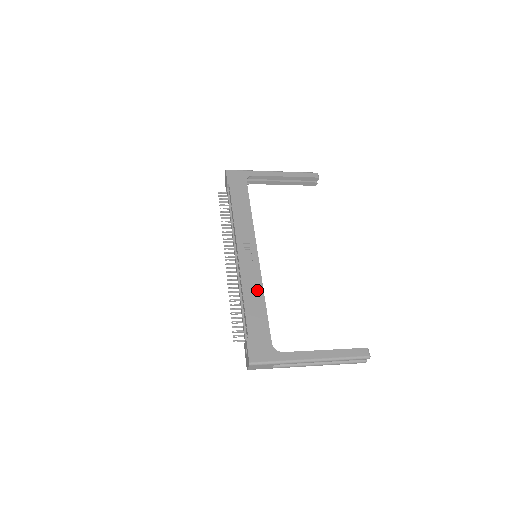
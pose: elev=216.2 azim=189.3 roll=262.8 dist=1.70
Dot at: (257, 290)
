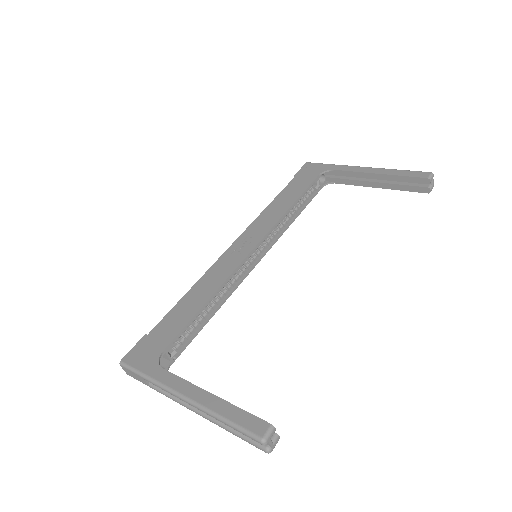
Dot at: (209, 288)
